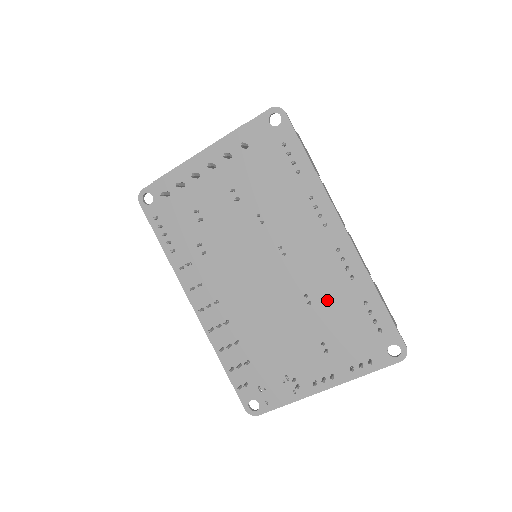
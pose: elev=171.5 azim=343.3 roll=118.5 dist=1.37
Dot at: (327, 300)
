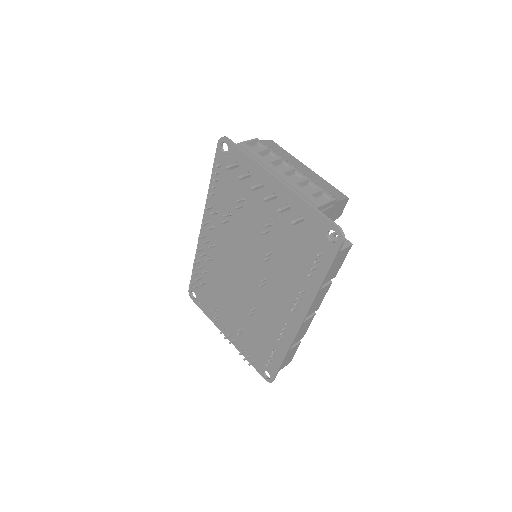
Dot at: (261, 324)
